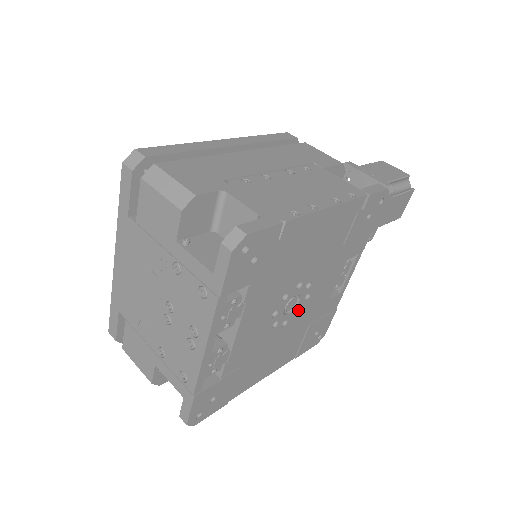
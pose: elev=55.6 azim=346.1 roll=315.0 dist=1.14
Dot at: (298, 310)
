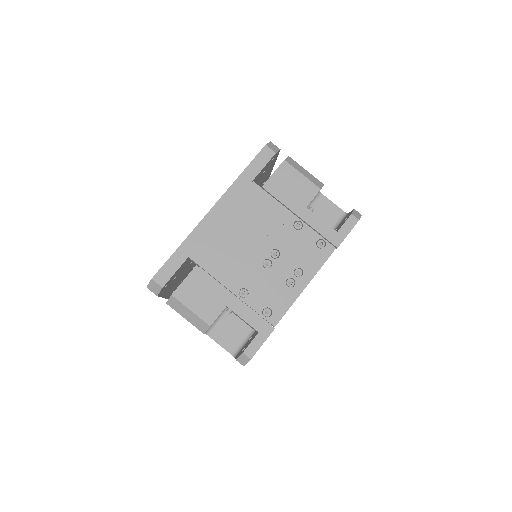
Dot at: occluded
